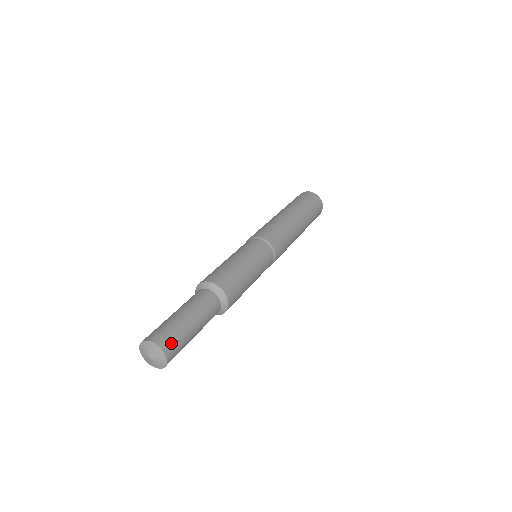
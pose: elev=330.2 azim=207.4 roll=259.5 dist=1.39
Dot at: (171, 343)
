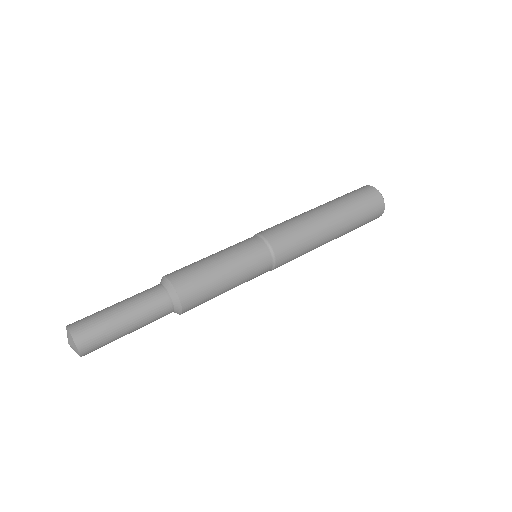
Dot at: (91, 342)
